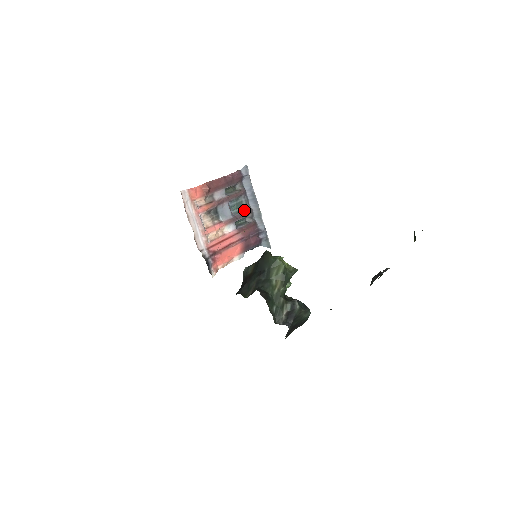
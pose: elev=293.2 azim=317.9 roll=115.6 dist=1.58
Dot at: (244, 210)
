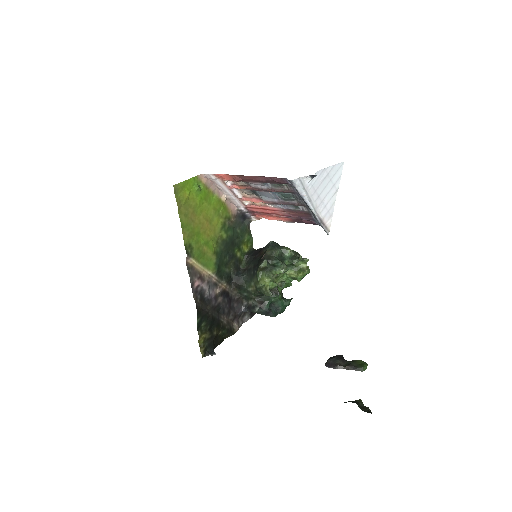
Dot at: (295, 201)
